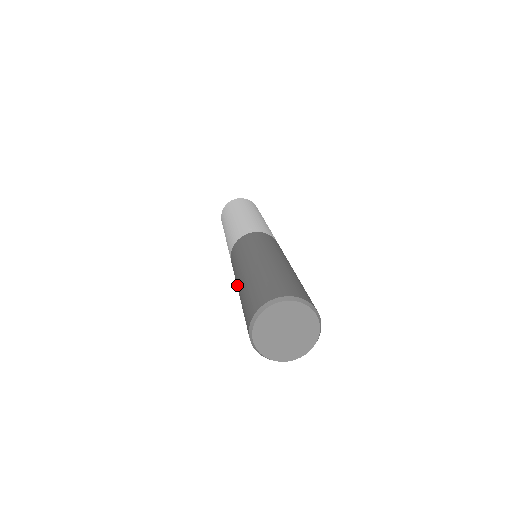
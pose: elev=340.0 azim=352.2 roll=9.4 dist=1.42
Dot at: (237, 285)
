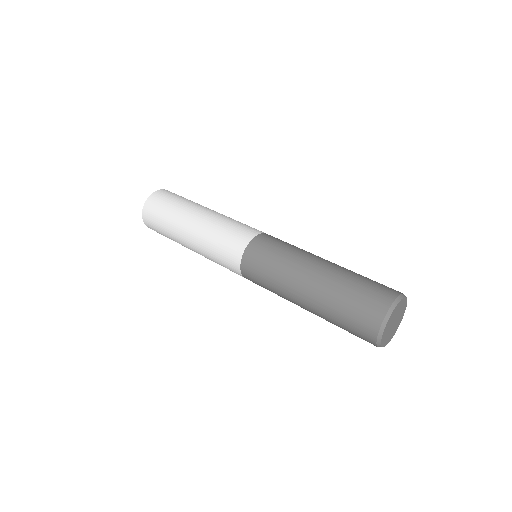
Dot at: (298, 288)
